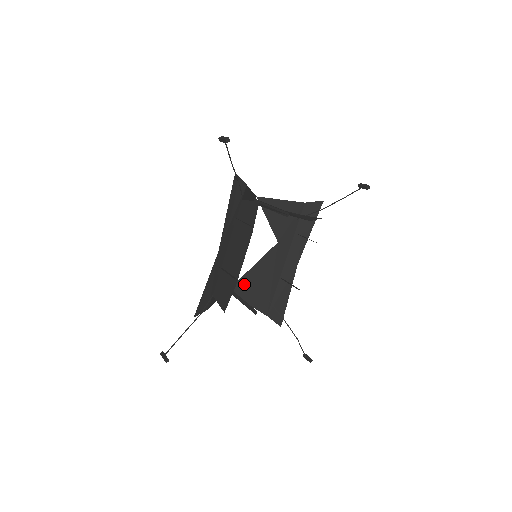
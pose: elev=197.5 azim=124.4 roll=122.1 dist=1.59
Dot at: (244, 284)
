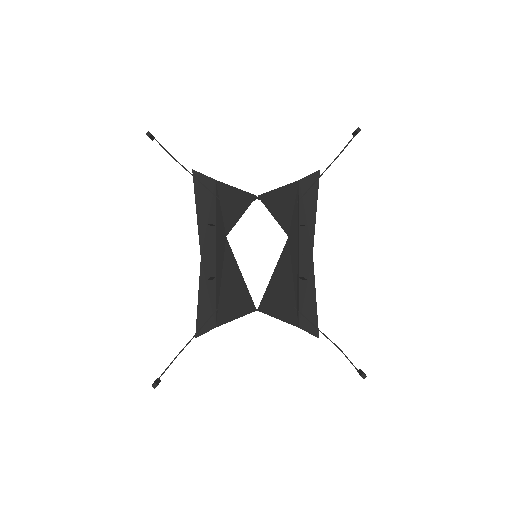
Dot at: (270, 297)
